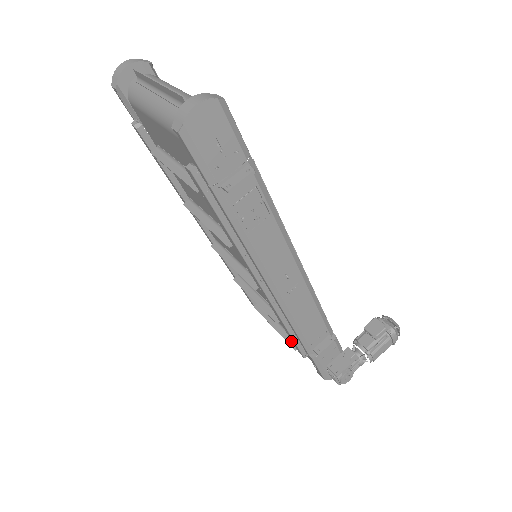
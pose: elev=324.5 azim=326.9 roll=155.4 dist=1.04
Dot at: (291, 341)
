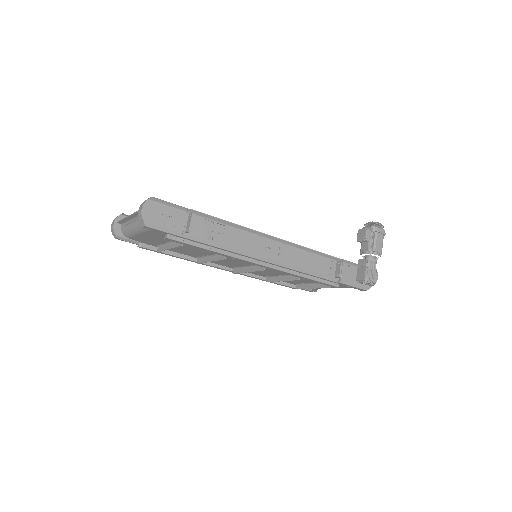
Dot at: (325, 286)
